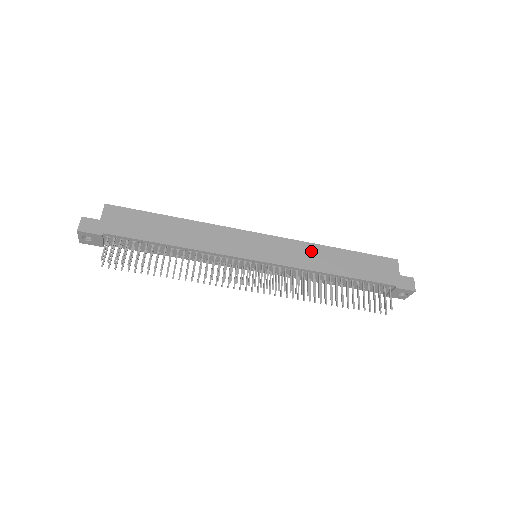
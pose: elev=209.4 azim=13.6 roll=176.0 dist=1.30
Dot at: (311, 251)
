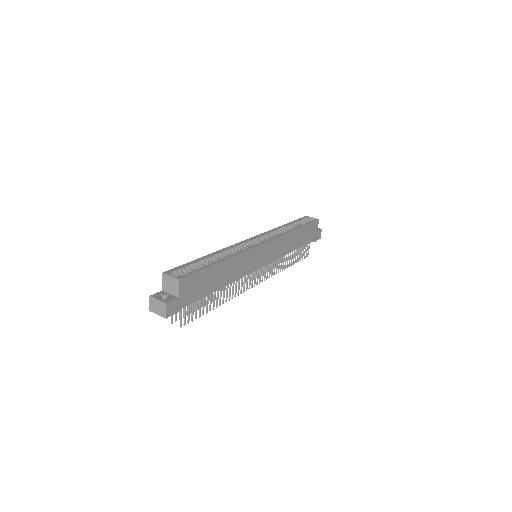
Dot at: (286, 240)
